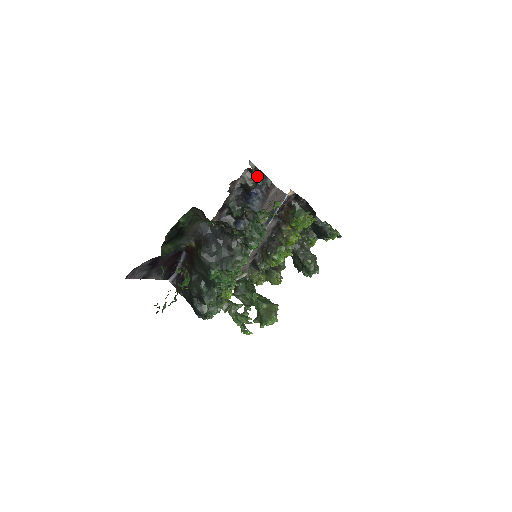
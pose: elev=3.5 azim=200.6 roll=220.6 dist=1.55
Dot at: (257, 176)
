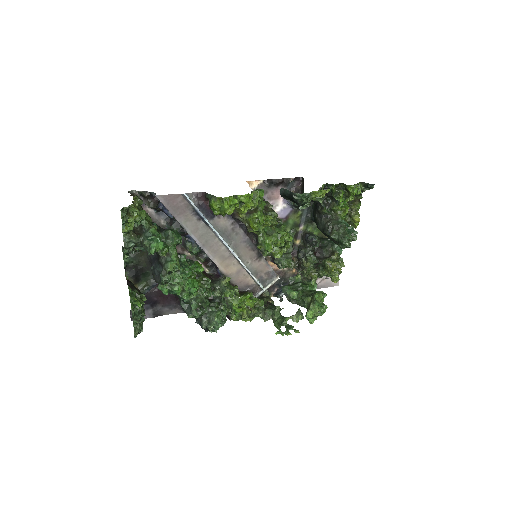
Dot at: (148, 197)
